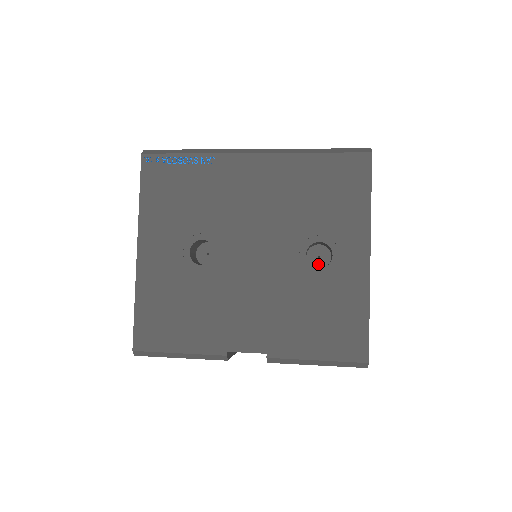
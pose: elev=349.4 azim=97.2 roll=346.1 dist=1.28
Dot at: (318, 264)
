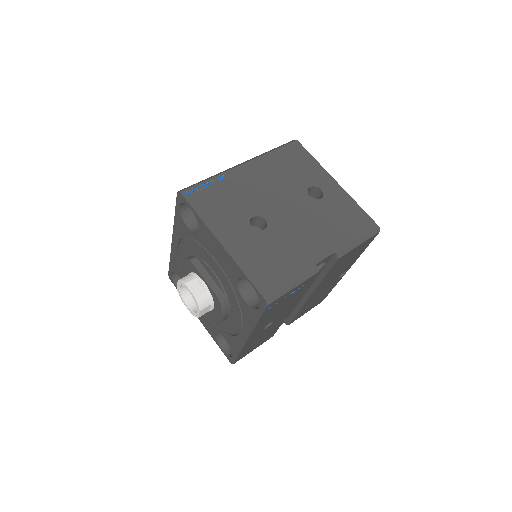
Dot at: occluded
